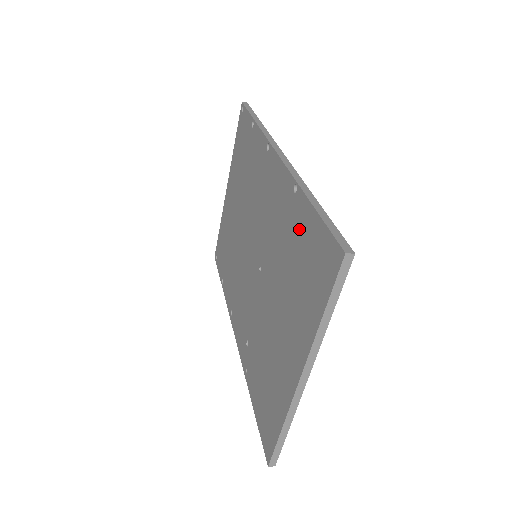
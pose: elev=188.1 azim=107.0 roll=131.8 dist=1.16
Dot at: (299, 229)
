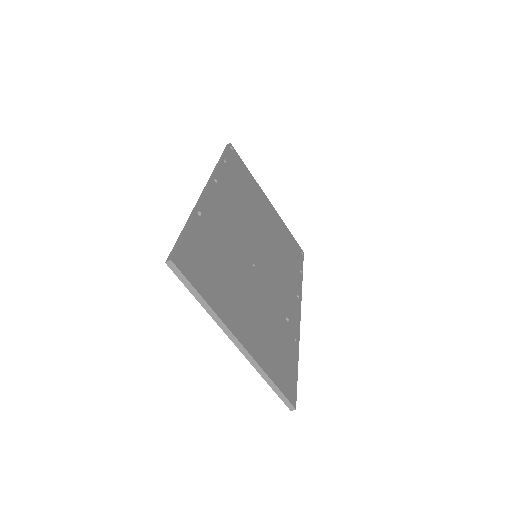
Dot at: occluded
